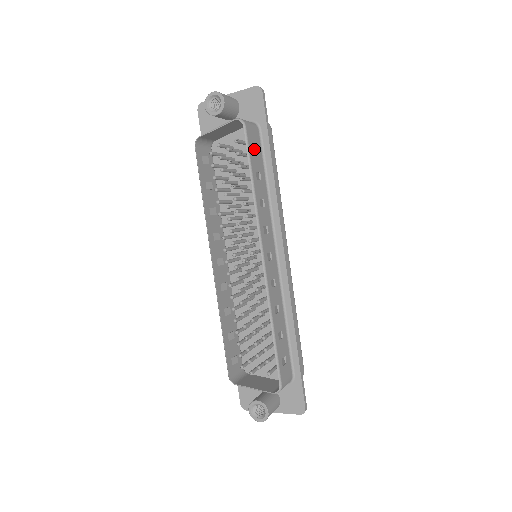
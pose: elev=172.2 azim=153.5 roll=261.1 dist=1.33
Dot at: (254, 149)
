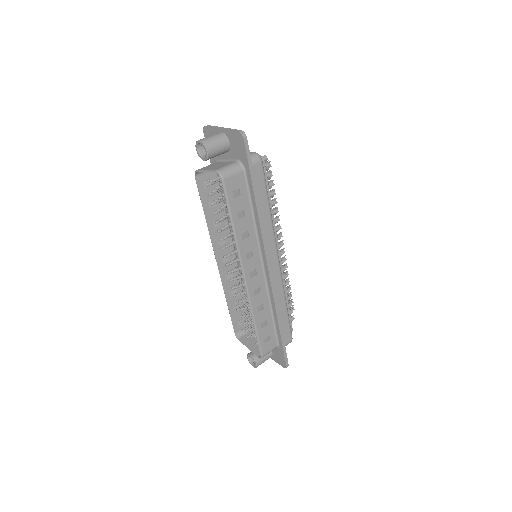
Dot at: (237, 192)
